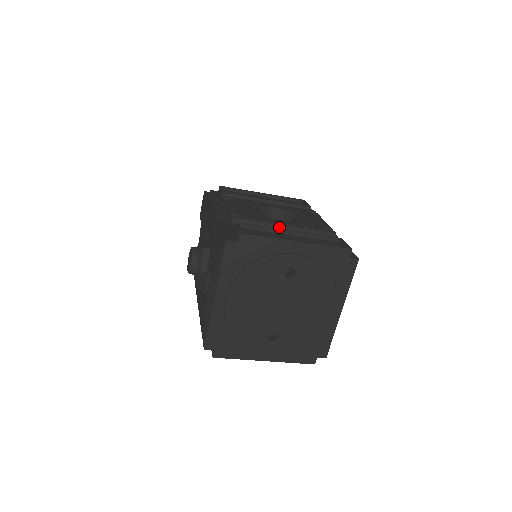
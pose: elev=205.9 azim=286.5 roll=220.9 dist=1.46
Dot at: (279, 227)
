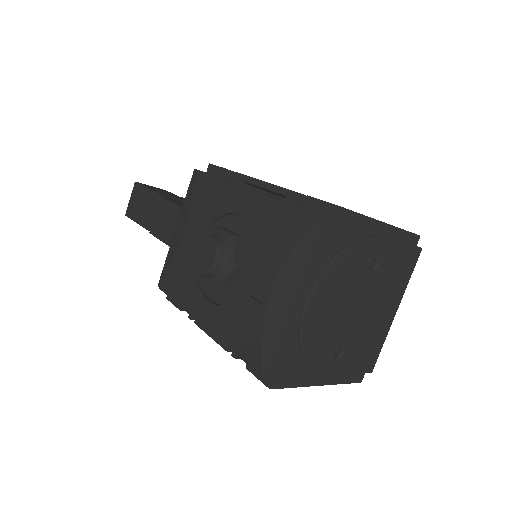
Dot at: occluded
